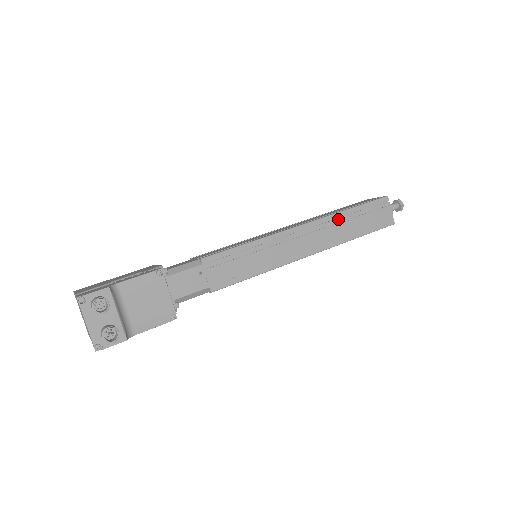
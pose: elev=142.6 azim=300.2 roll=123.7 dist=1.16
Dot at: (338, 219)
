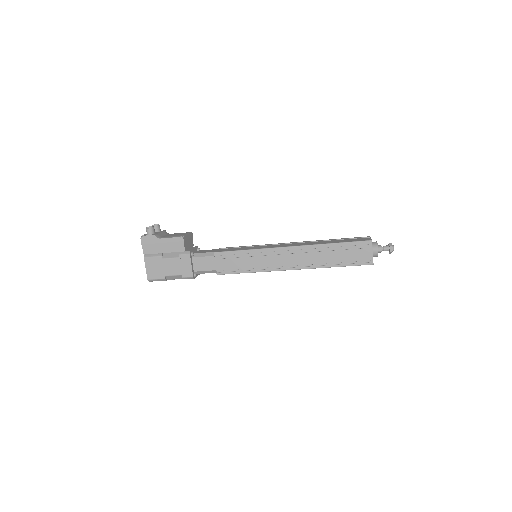
Dot at: occluded
